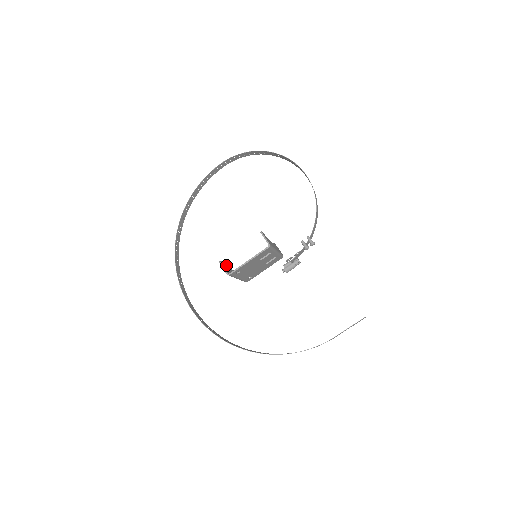
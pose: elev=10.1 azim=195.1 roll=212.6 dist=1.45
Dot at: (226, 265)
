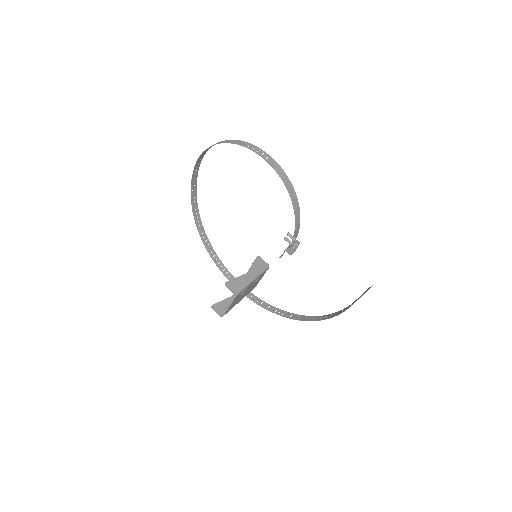
Dot at: occluded
